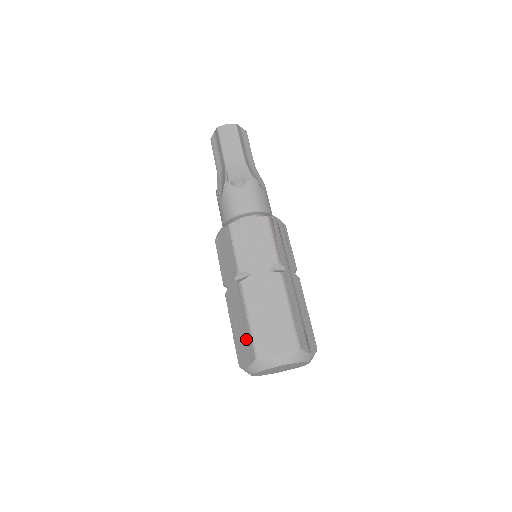
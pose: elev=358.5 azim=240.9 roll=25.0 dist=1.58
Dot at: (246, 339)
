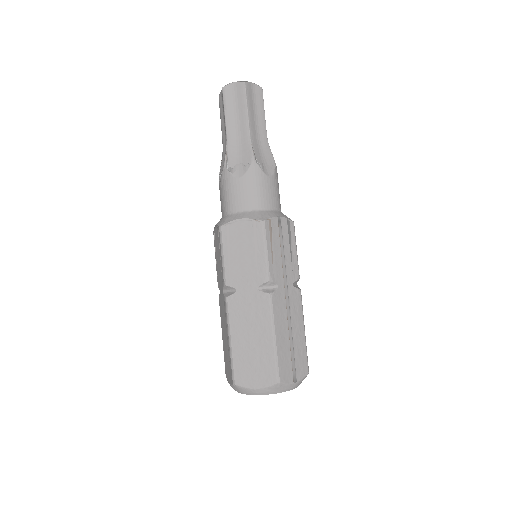
Dot at: (228, 358)
